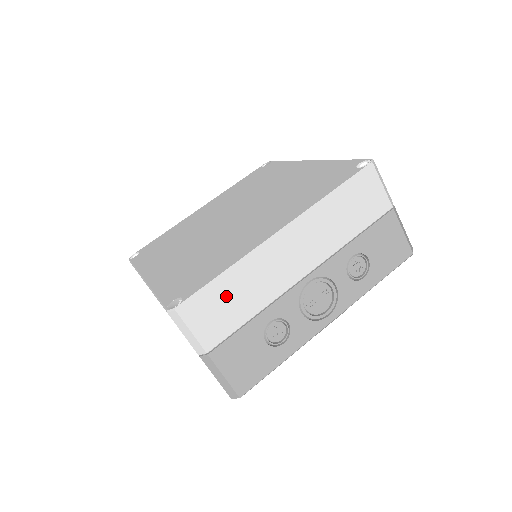
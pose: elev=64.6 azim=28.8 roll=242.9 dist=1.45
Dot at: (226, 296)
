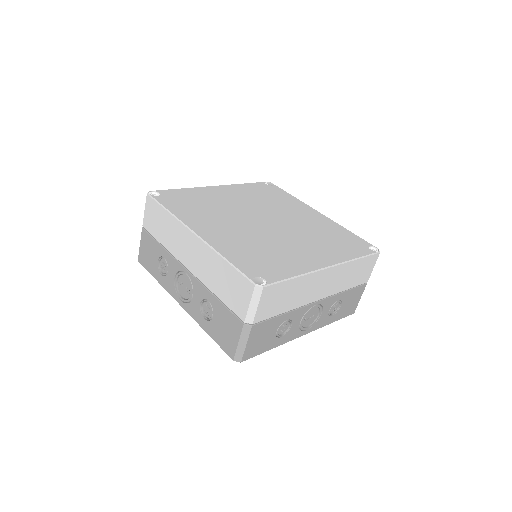
Dot at: (286, 292)
